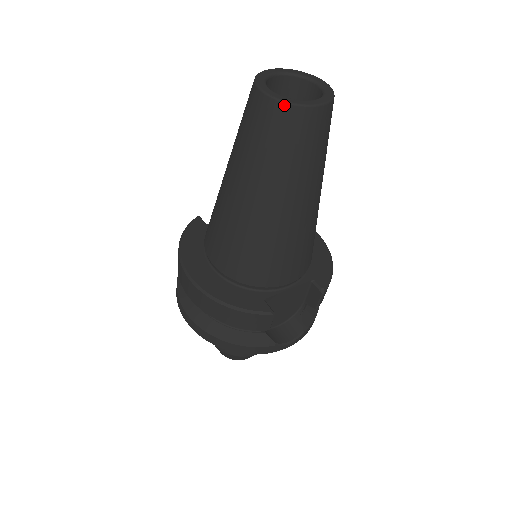
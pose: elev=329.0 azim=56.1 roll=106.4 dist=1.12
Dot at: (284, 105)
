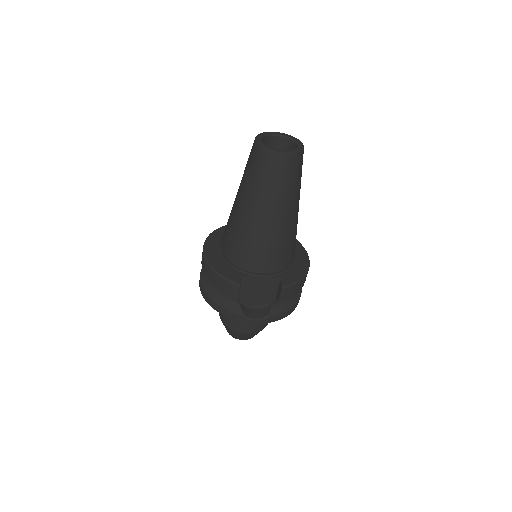
Dot at: (262, 149)
